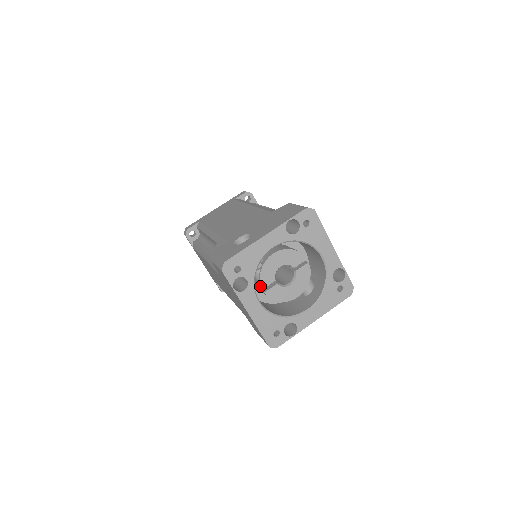
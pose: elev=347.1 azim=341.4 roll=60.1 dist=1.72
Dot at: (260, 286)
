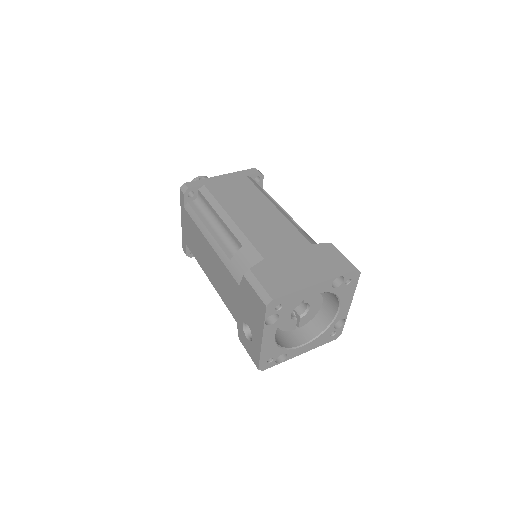
Dot at: (291, 328)
